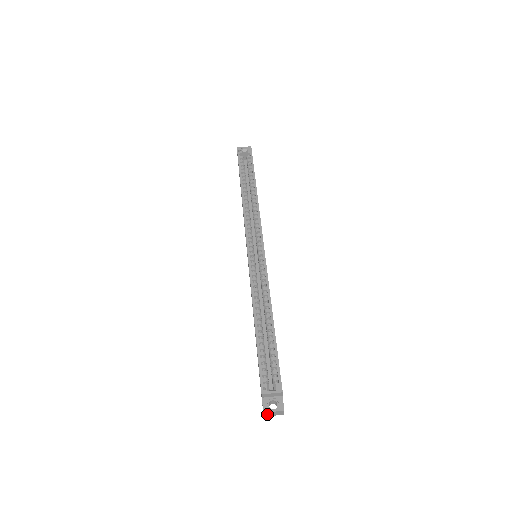
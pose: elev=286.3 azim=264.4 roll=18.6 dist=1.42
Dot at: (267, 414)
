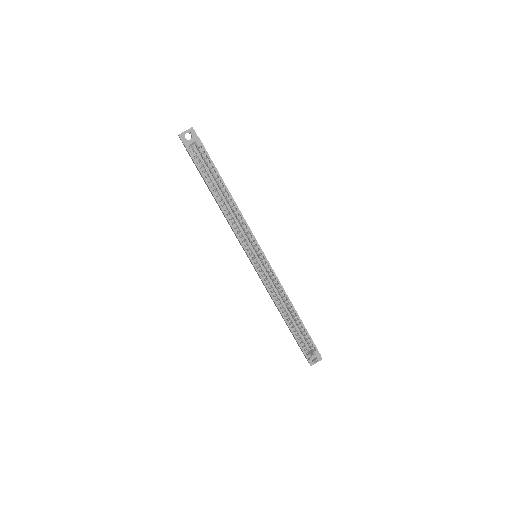
Dot at: occluded
